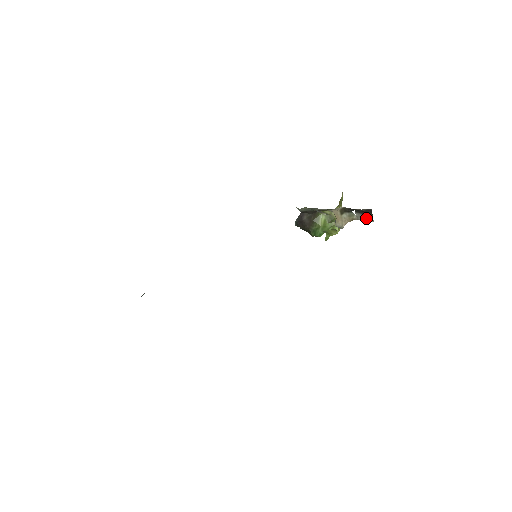
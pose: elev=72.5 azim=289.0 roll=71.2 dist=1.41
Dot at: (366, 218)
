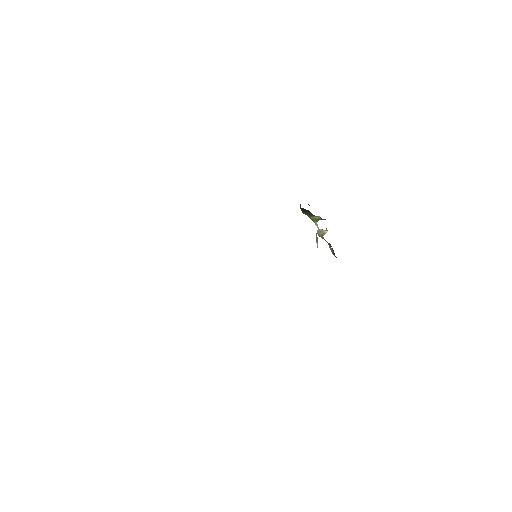
Dot at: (333, 253)
